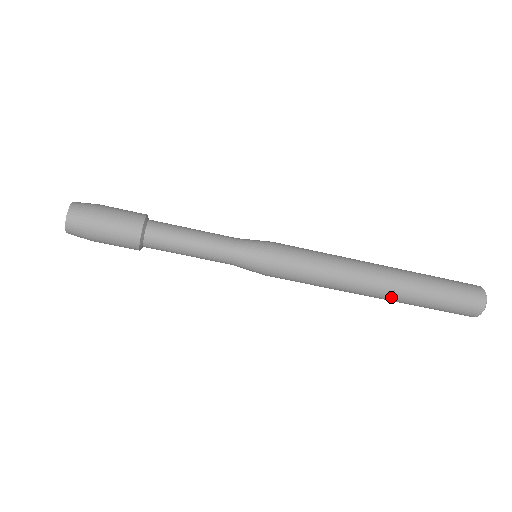
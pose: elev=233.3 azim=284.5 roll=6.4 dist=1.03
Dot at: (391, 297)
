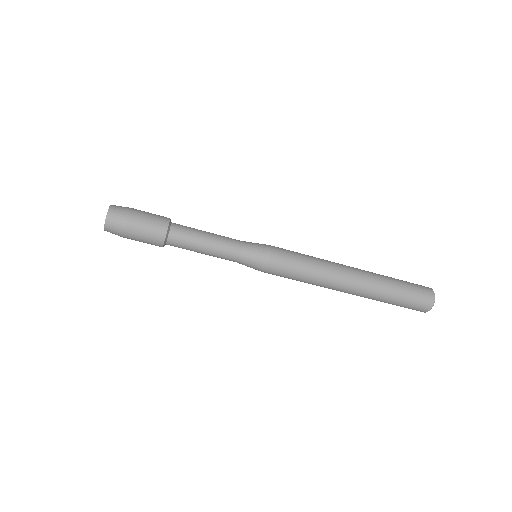
Dot at: (363, 291)
